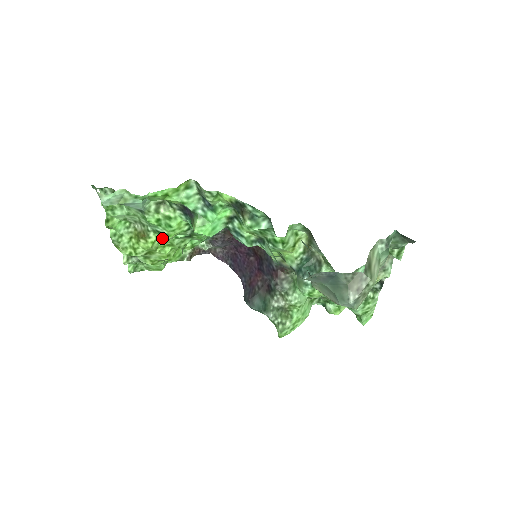
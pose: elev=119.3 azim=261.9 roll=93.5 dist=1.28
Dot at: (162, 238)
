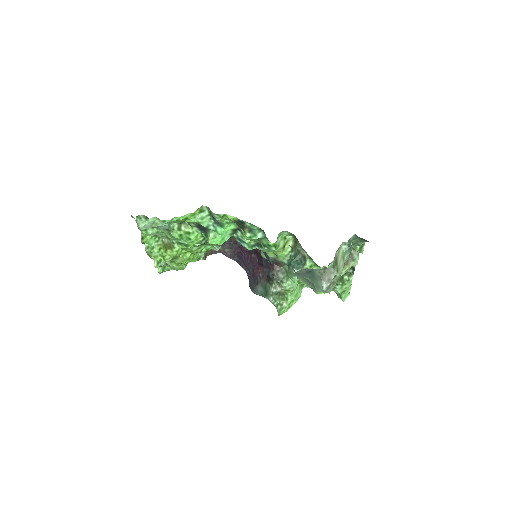
Dot at: (184, 247)
